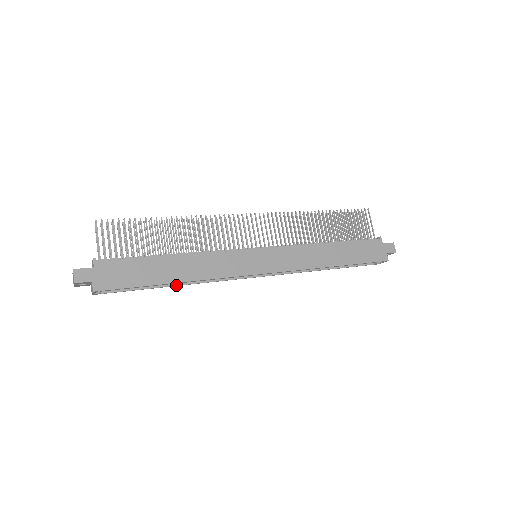
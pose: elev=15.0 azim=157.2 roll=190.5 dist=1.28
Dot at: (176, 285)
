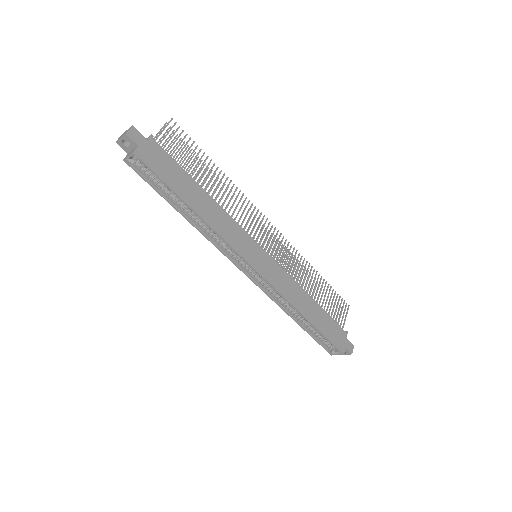
Dot at: (186, 217)
